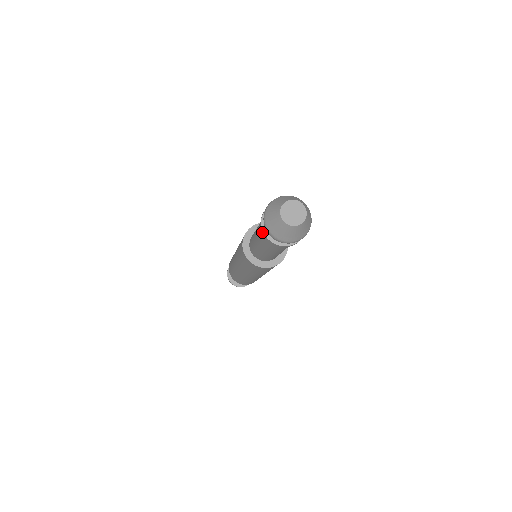
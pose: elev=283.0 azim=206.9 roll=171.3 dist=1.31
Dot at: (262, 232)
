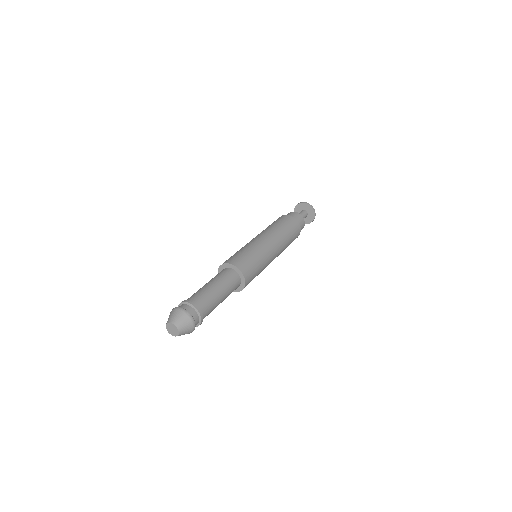
Dot at: occluded
